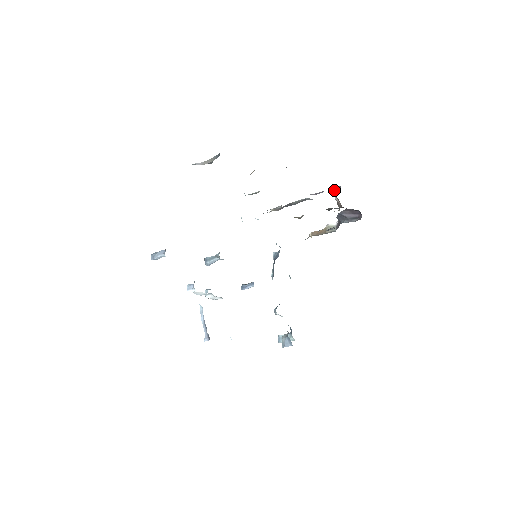
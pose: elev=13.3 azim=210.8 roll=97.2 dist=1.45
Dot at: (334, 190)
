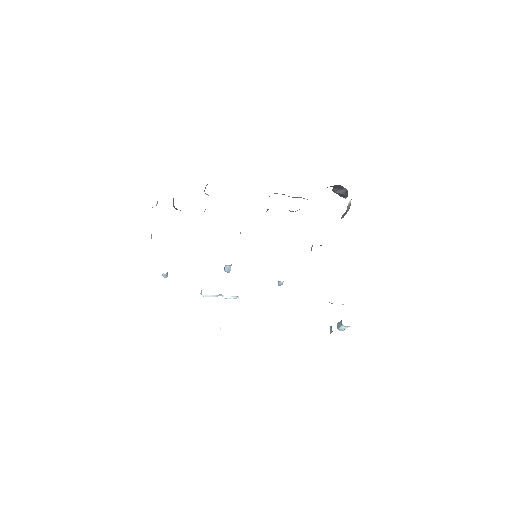
Dot at: occluded
